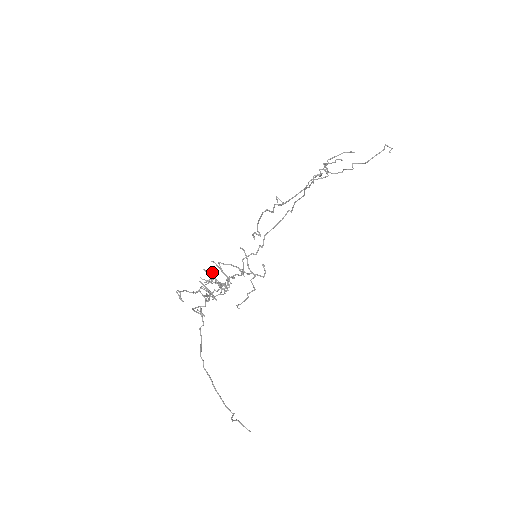
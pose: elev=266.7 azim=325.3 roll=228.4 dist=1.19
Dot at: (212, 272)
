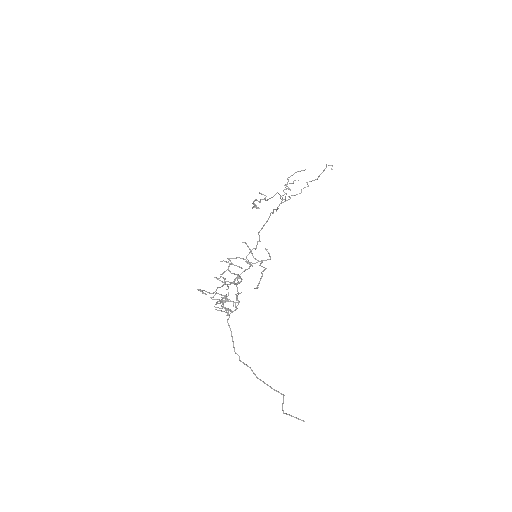
Dot at: (222, 277)
